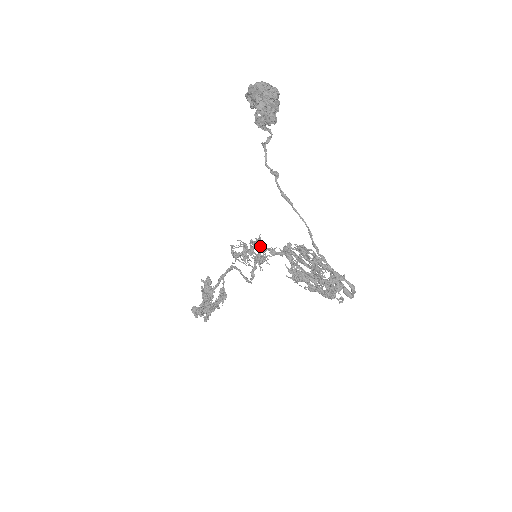
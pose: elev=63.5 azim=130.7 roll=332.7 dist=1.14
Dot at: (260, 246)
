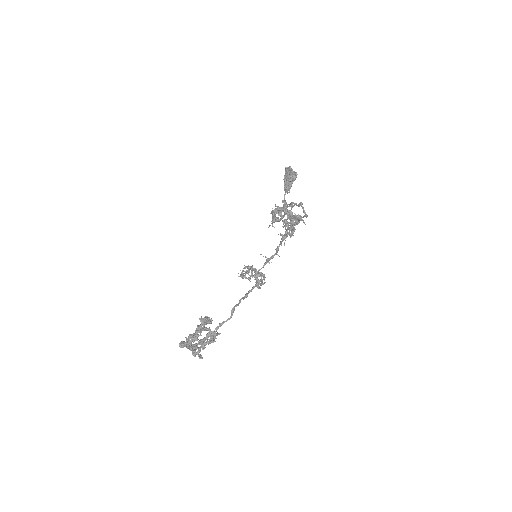
Dot at: (262, 274)
